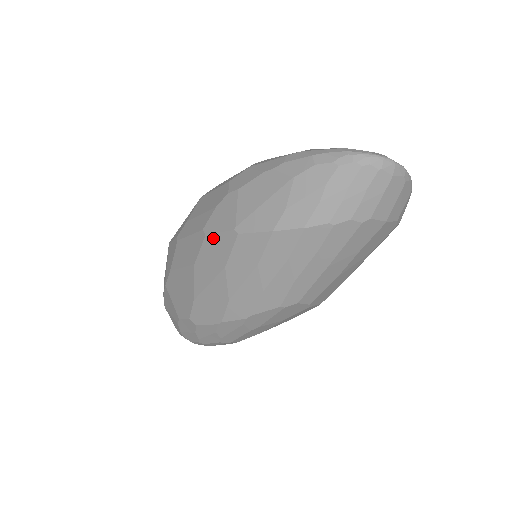
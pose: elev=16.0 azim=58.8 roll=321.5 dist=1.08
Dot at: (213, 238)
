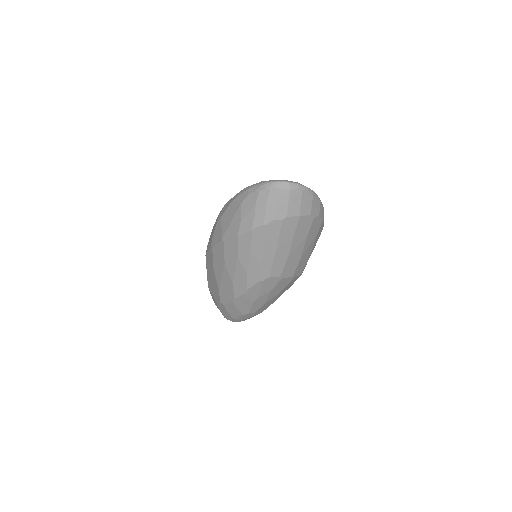
Dot at: (215, 248)
